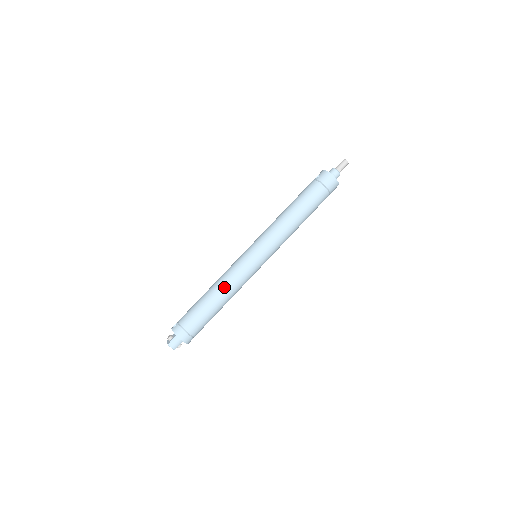
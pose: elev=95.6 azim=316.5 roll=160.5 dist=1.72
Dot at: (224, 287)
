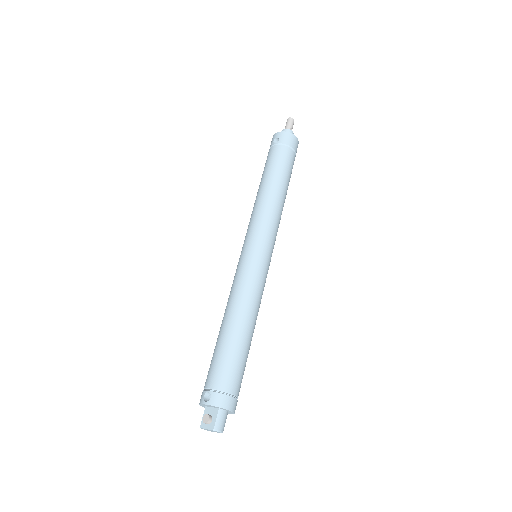
Dot at: (249, 309)
